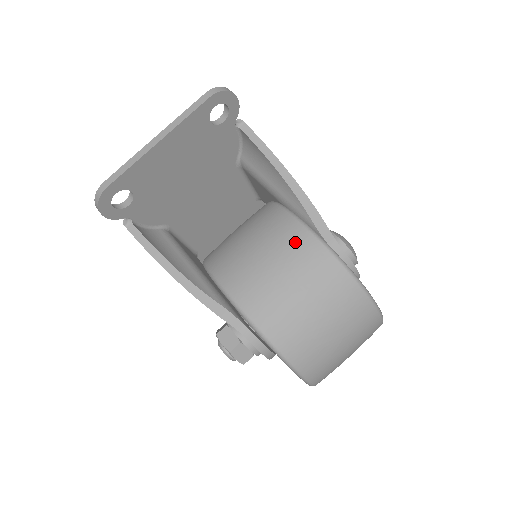
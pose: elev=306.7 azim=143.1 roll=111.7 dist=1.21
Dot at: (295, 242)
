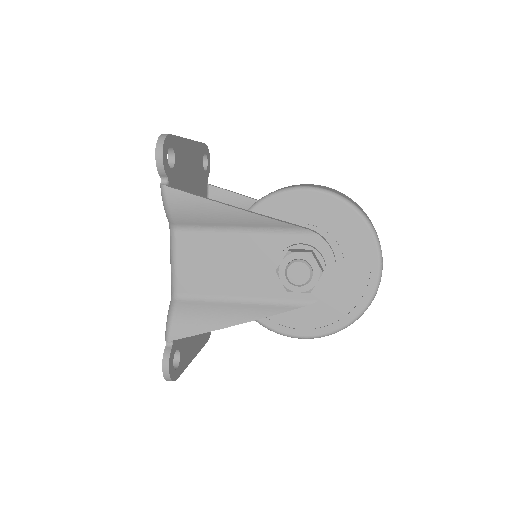
Dot at: occluded
